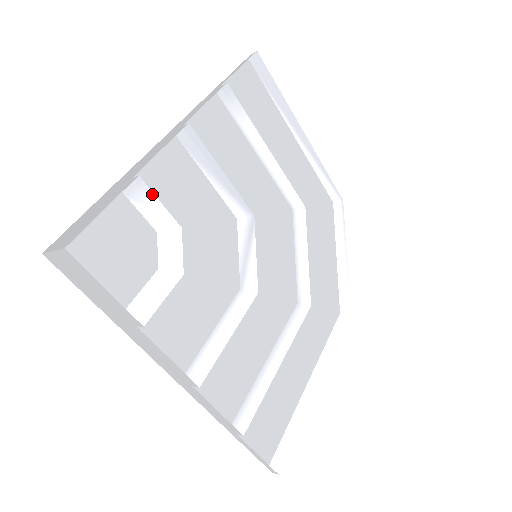
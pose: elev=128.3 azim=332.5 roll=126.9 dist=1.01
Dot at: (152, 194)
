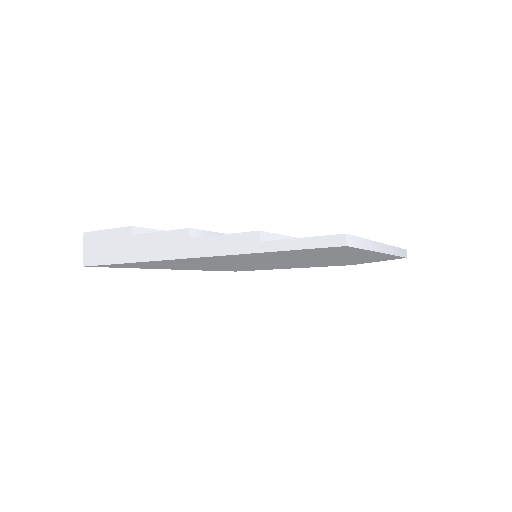
Dot at: occluded
